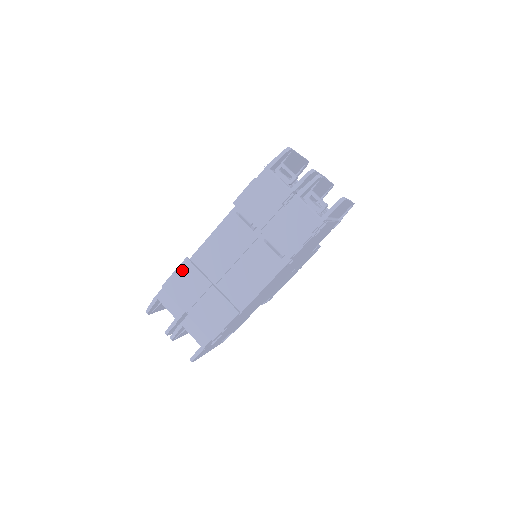
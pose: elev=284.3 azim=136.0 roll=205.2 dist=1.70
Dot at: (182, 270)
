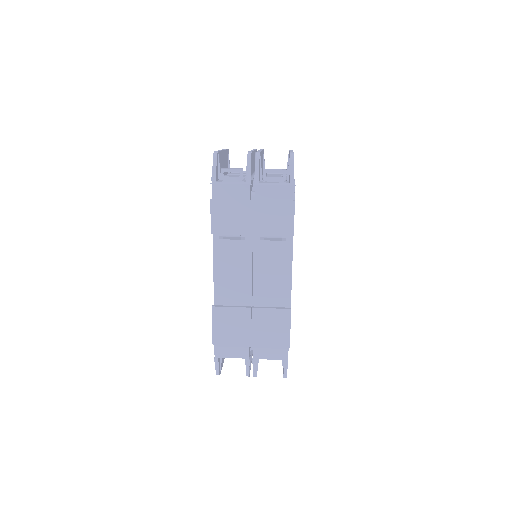
Dot at: (217, 319)
